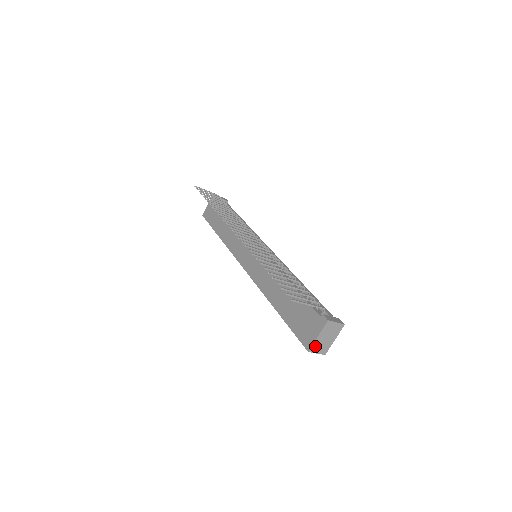
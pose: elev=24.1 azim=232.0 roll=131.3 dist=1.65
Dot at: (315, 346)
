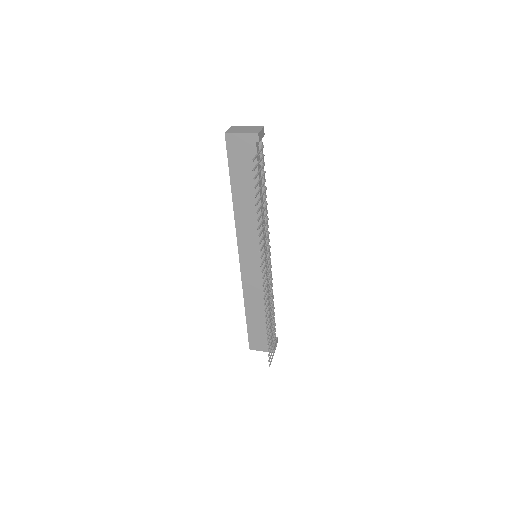
Dot at: (255, 348)
